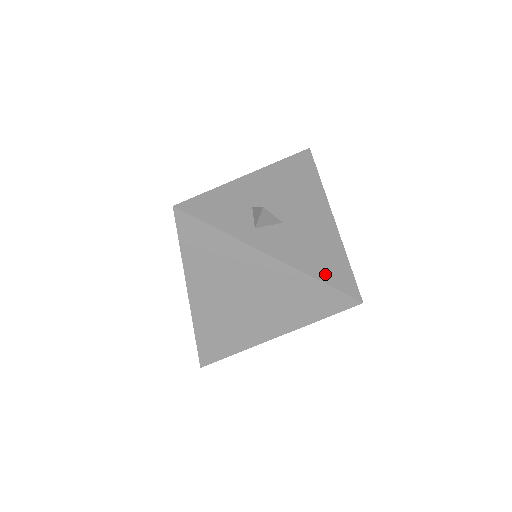
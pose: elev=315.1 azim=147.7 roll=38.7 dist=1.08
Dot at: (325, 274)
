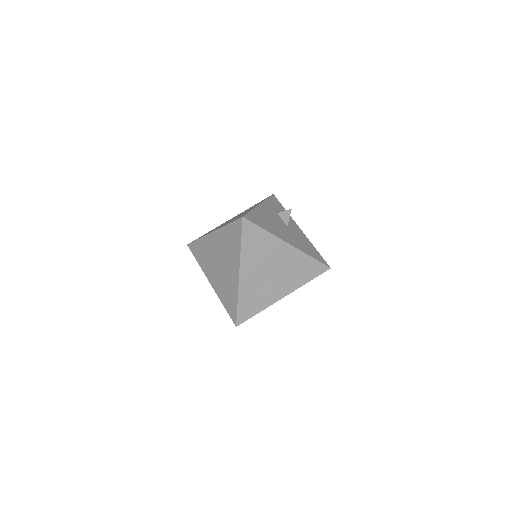
Dot at: (308, 277)
